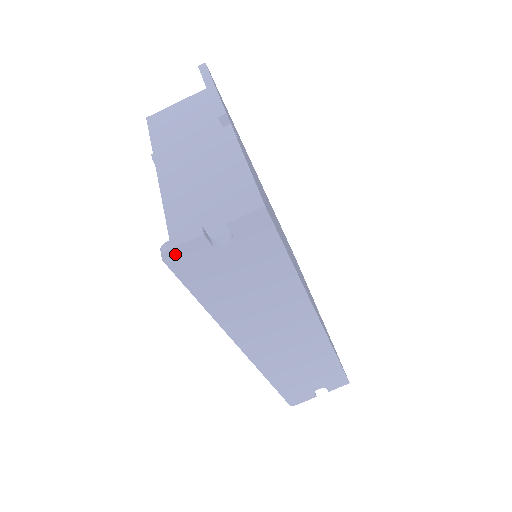
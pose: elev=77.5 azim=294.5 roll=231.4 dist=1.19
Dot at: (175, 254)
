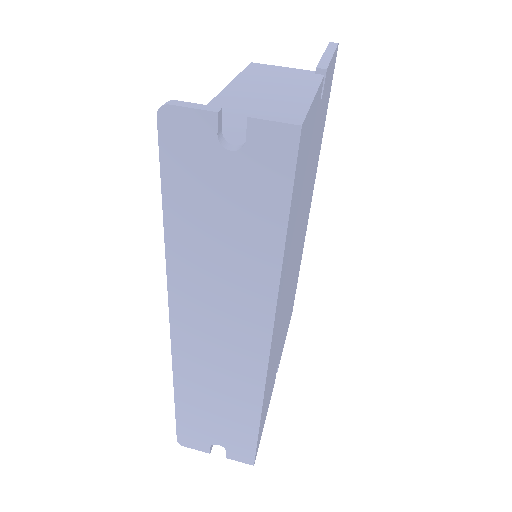
Dot at: (174, 117)
